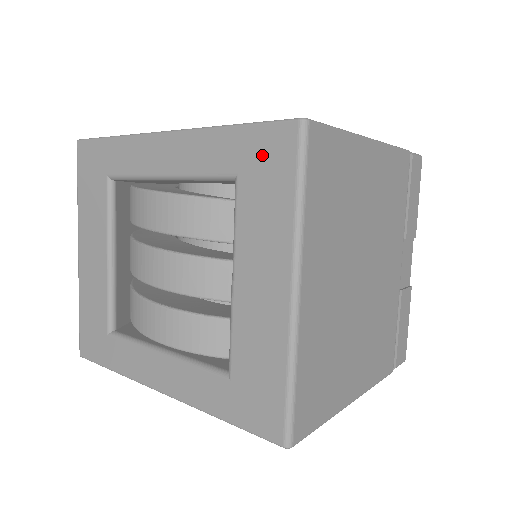
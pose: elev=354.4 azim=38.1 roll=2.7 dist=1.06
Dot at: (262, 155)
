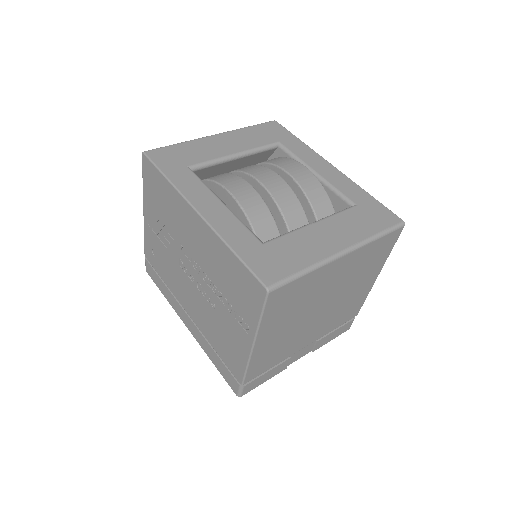
Dot at: (376, 212)
